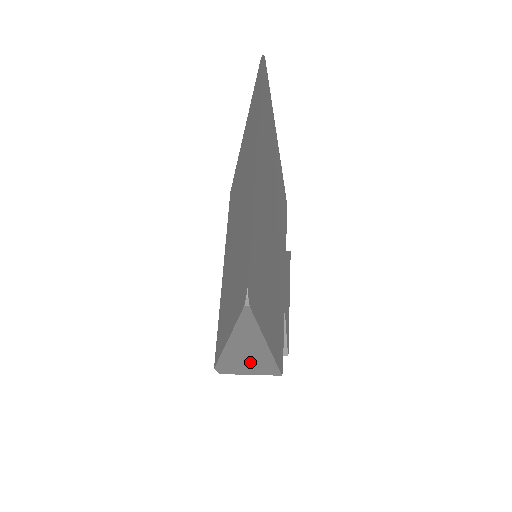
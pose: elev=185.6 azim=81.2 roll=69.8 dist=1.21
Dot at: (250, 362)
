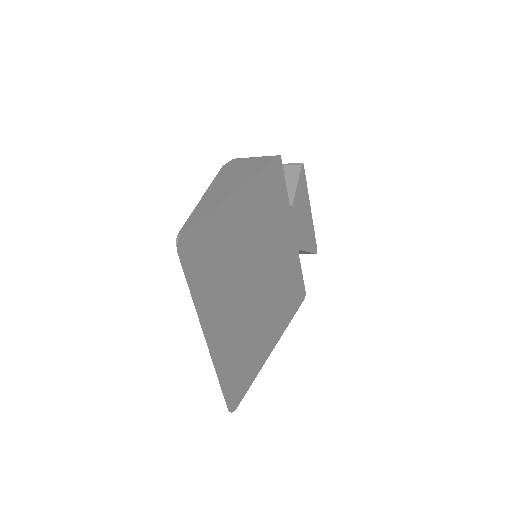
Dot at: occluded
